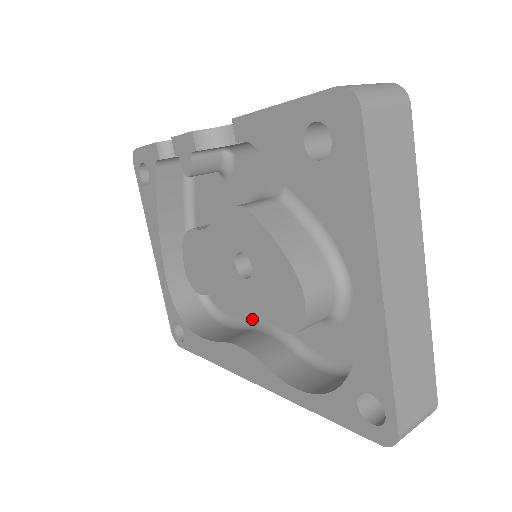
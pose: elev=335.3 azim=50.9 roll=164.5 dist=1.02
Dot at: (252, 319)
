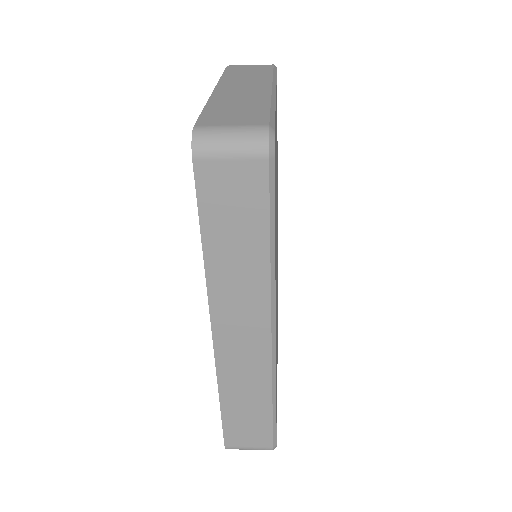
Dot at: occluded
